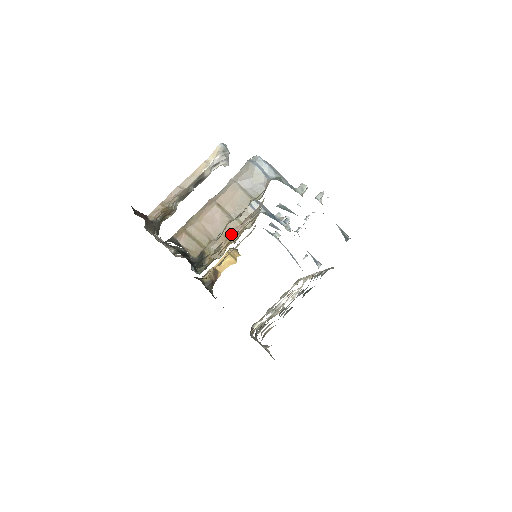
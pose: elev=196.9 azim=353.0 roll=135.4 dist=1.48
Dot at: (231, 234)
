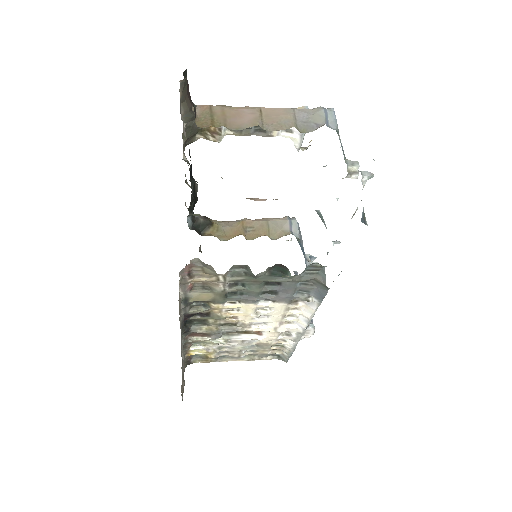
Dot at: (250, 198)
